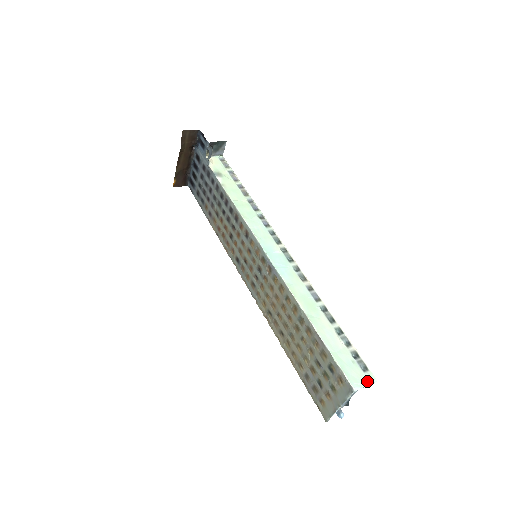
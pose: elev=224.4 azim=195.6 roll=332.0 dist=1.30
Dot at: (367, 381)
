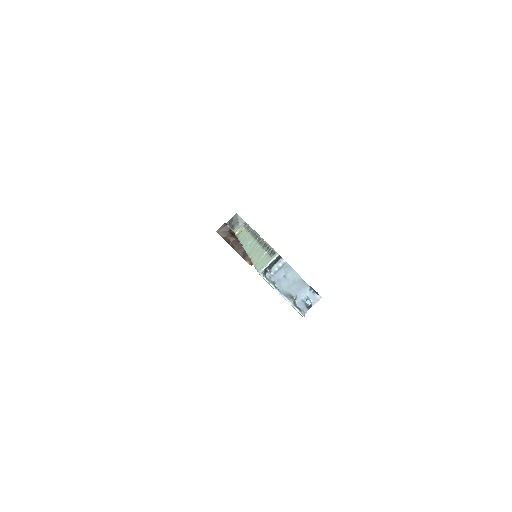
Dot at: (270, 260)
